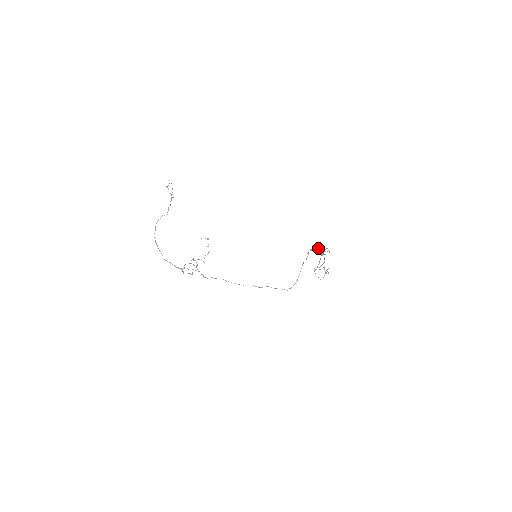
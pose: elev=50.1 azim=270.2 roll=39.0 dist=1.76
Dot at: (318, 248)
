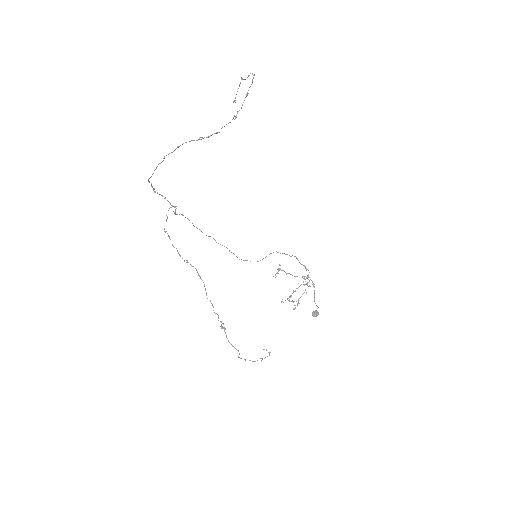
Dot at: (306, 269)
